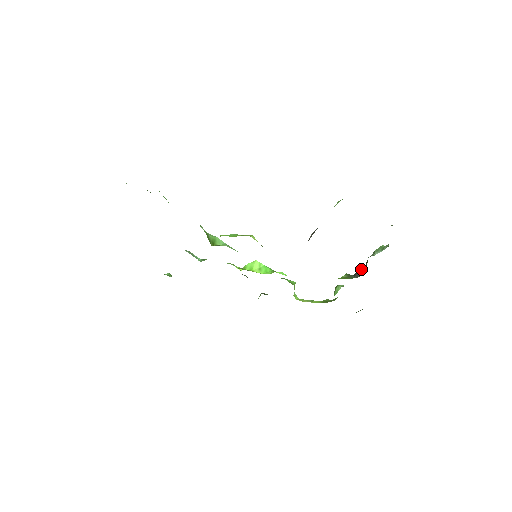
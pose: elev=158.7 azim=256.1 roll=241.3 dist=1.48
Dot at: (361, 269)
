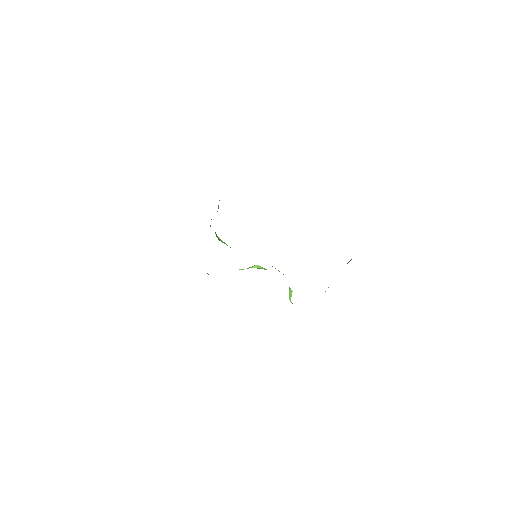
Dot at: (349, 261)
